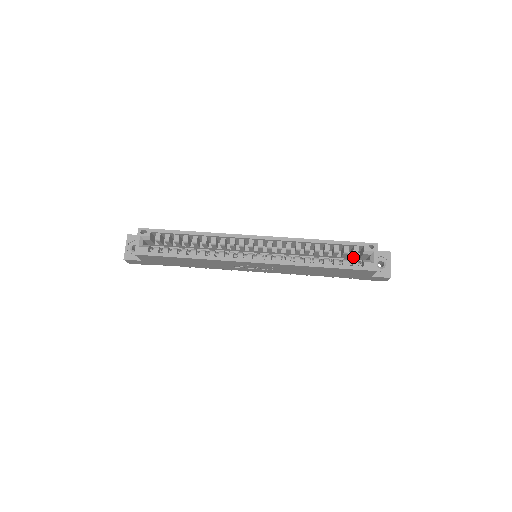
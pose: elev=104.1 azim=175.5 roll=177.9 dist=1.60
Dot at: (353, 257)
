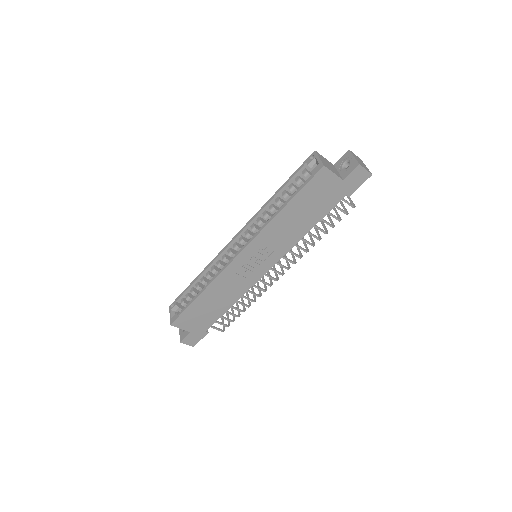
Dot at: occluded
